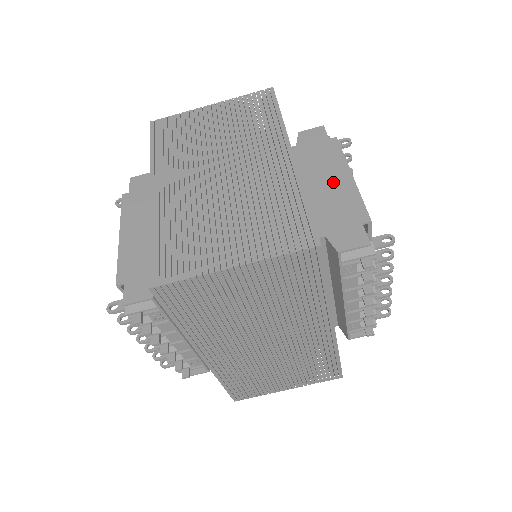
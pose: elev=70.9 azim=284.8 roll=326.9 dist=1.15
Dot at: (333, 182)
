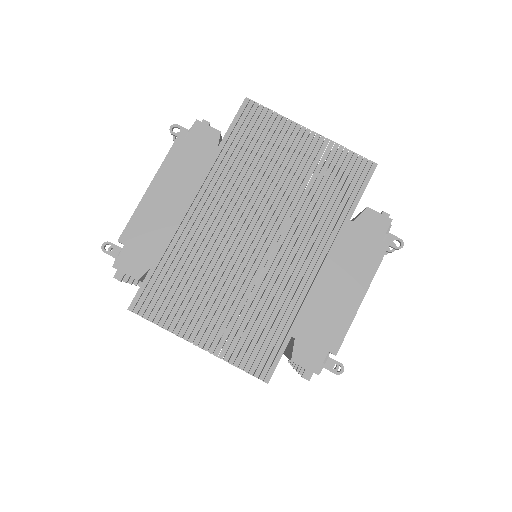
Dot at: (344, 292)
